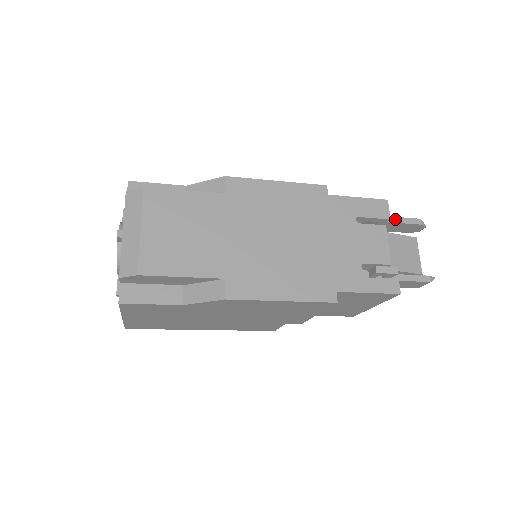
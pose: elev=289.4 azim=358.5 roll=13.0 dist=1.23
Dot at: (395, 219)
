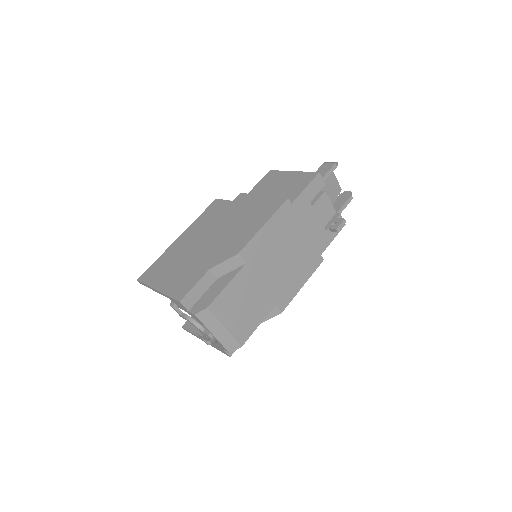
Dot at: (325, 178)
